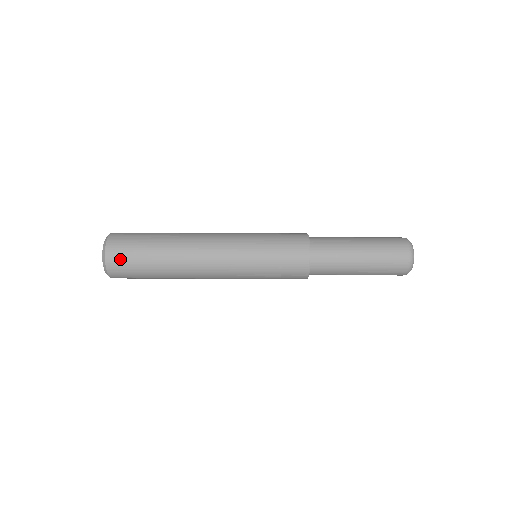
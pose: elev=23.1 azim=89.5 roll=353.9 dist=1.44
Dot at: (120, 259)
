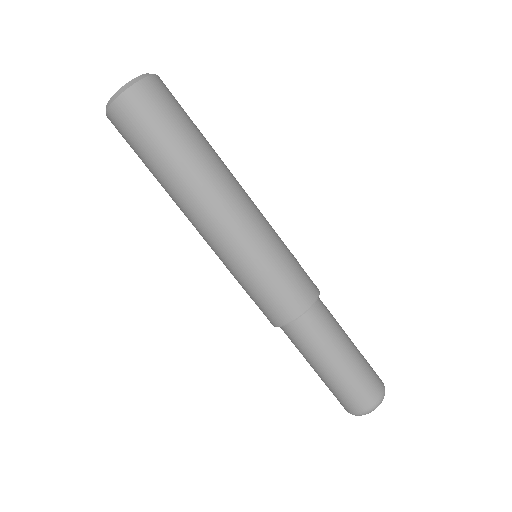
Dot at: (170, 92)
